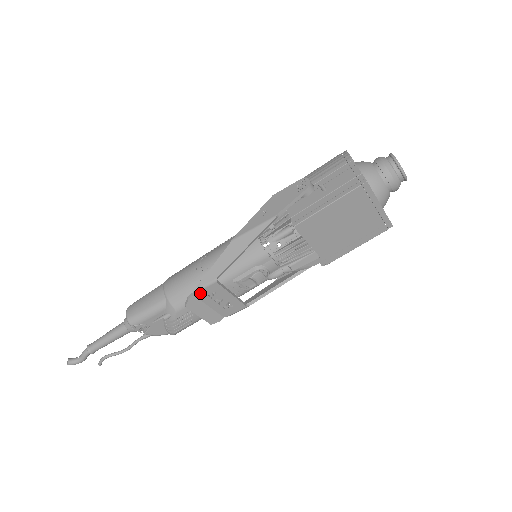
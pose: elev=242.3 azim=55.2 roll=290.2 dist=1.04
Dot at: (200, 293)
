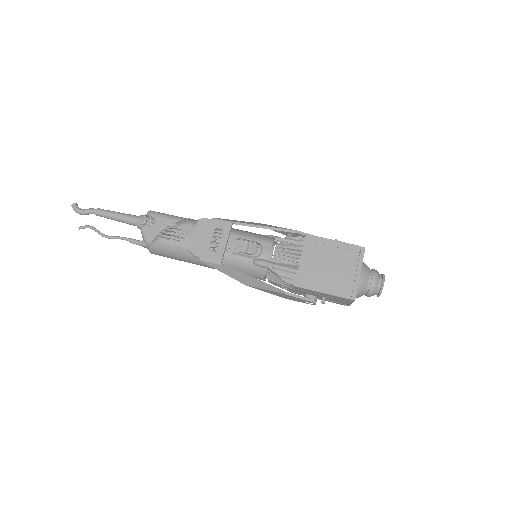
Dot at: (215, 222)
